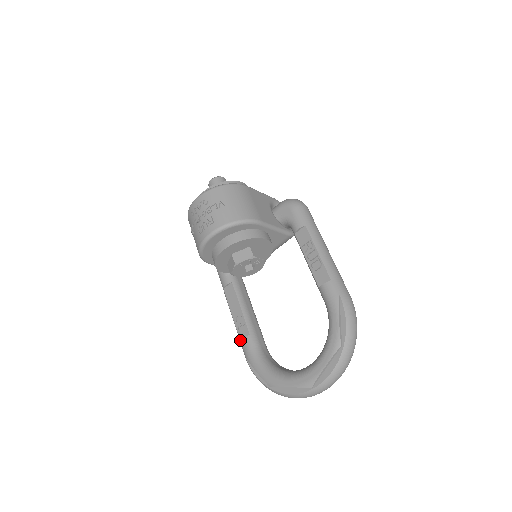
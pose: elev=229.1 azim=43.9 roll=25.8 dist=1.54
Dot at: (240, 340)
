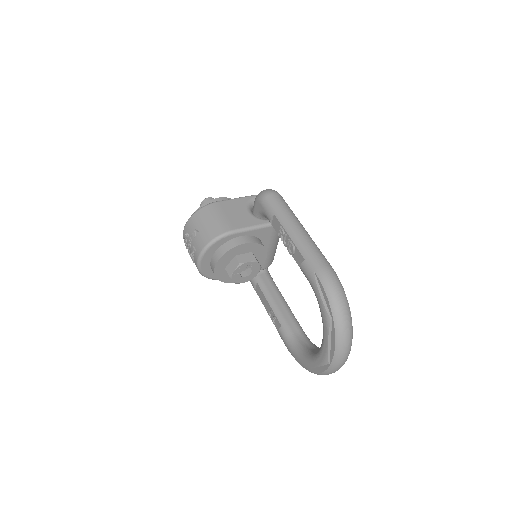
Dot at: occluded
